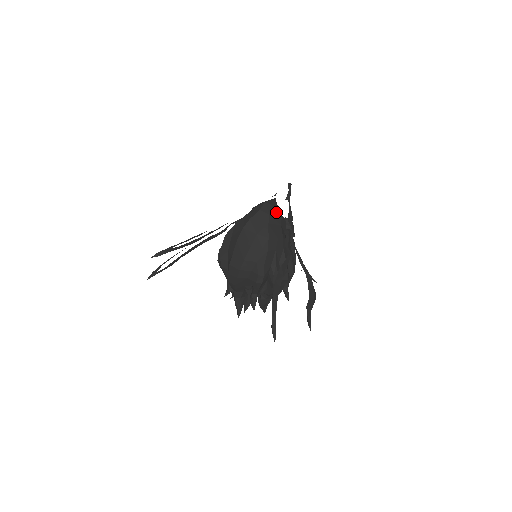
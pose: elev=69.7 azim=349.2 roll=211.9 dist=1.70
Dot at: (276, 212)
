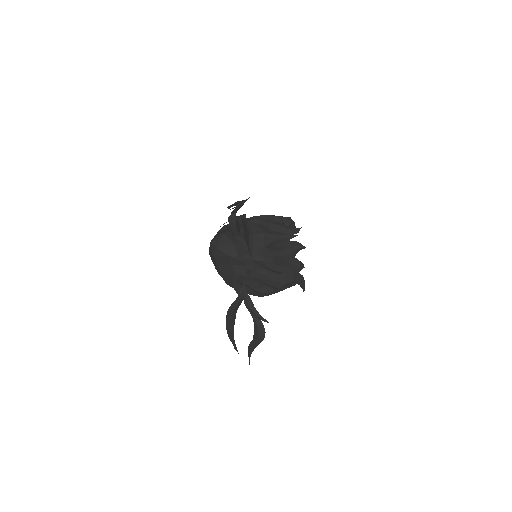
Dot at: (221, 253)
